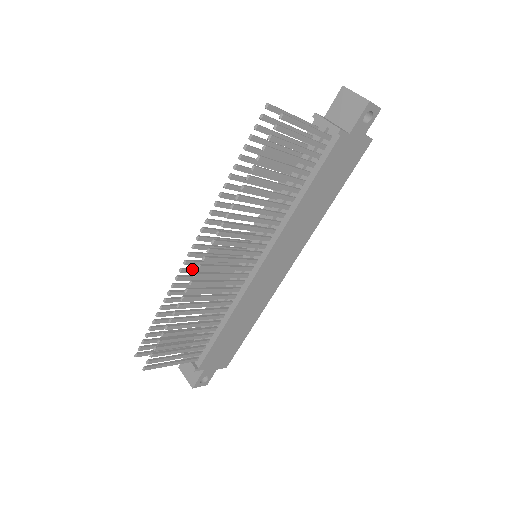
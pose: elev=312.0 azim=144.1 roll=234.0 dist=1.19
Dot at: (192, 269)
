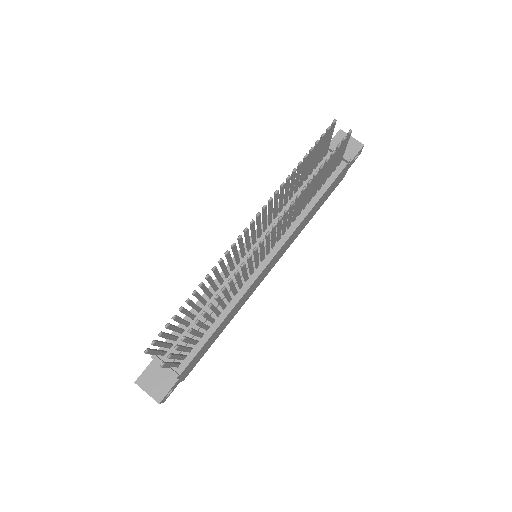
Dot at: (230, 254)
